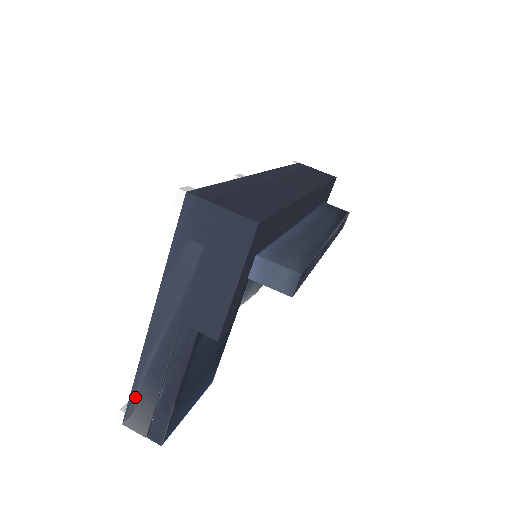
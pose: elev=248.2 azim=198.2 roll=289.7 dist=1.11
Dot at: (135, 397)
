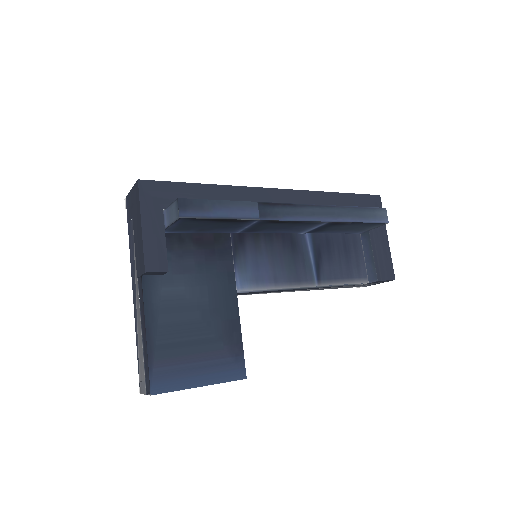
Dot at: (139, 361)
